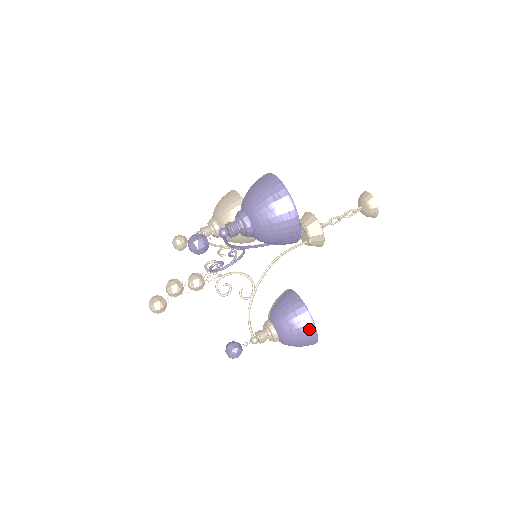
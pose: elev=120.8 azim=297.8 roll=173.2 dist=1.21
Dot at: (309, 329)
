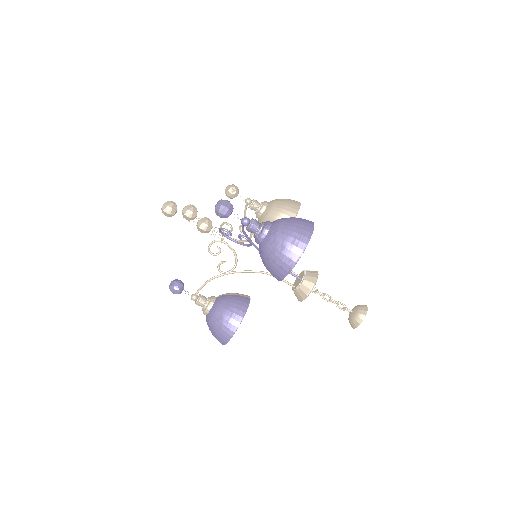
Dot at: (227, 332)
